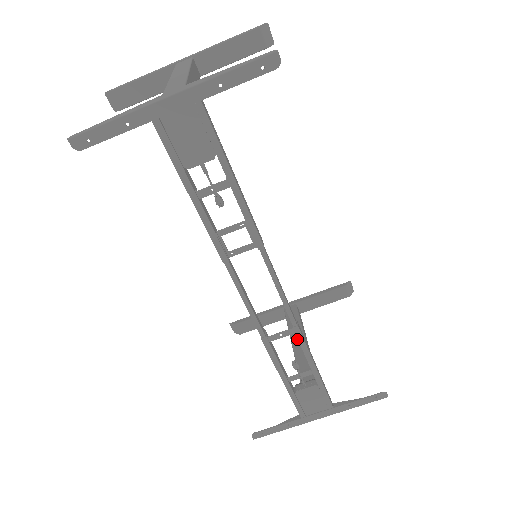
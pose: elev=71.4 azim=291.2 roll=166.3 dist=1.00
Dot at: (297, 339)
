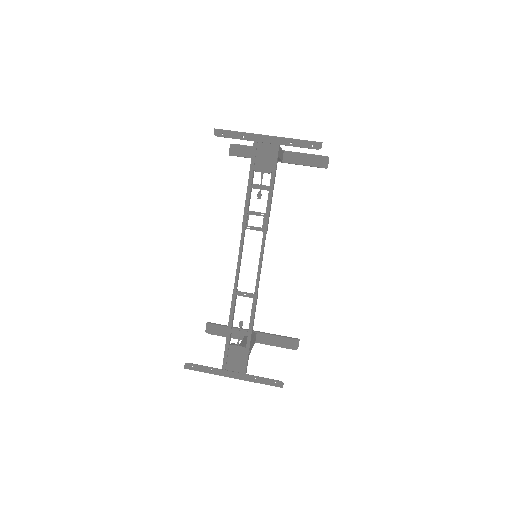
Dot at: (246, 343)
